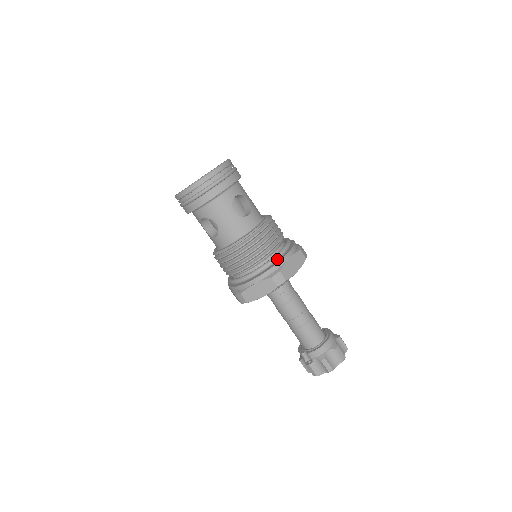
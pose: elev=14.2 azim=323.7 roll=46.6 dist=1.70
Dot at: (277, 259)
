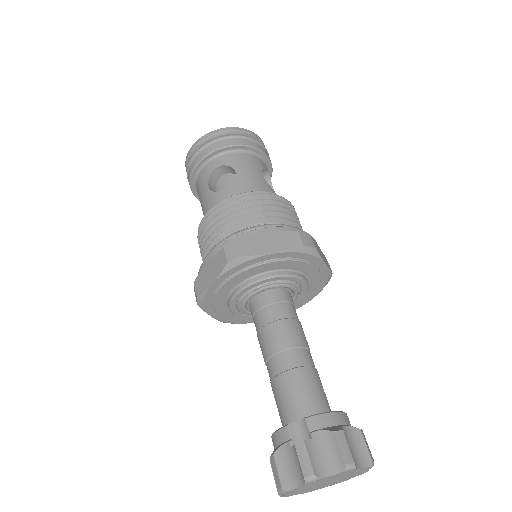
Dot at: occluded
